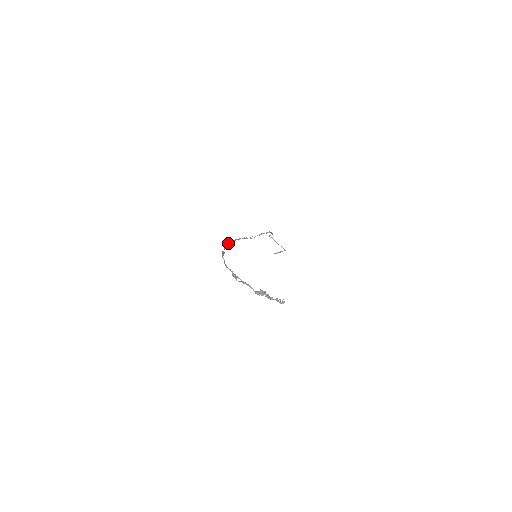
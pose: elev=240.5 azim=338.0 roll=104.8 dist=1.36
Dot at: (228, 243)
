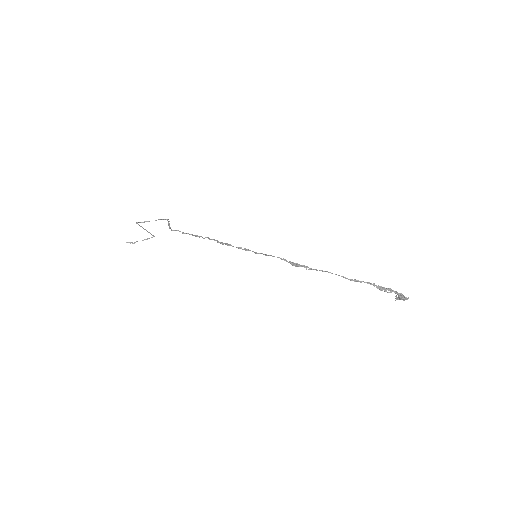
Dot at: (248, 249)
